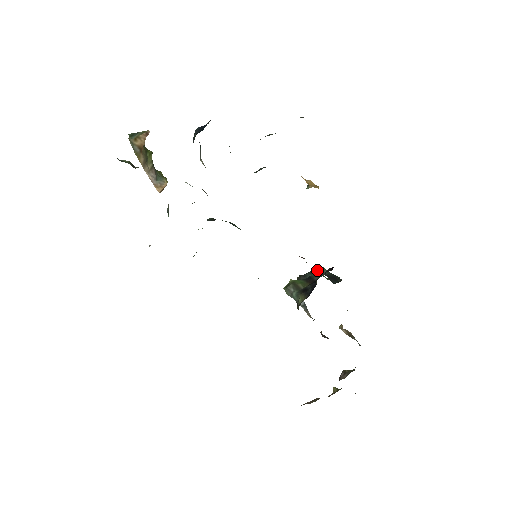
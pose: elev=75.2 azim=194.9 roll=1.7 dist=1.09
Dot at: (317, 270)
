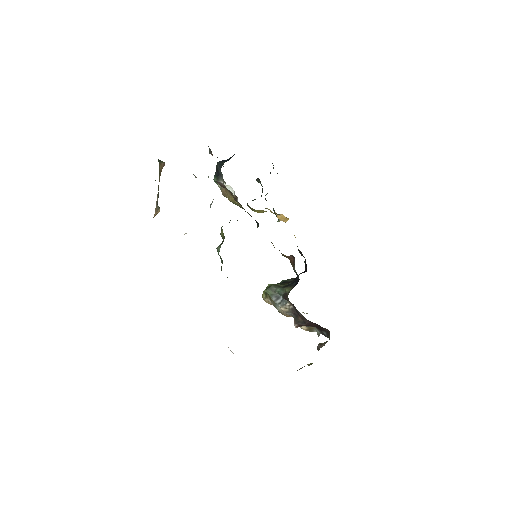
Dot at: occluded
